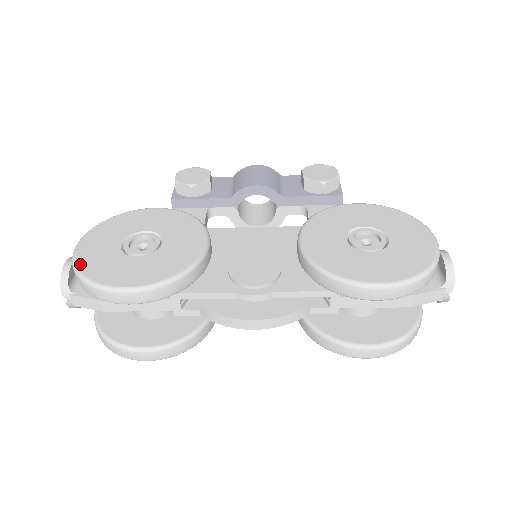
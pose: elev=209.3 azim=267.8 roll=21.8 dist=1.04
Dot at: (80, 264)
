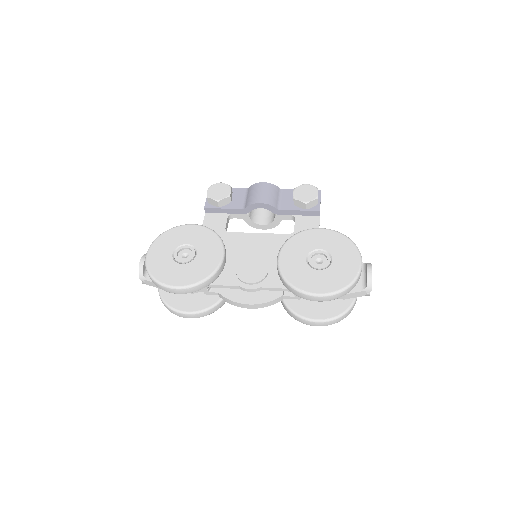
Dot at: (150, 268)
